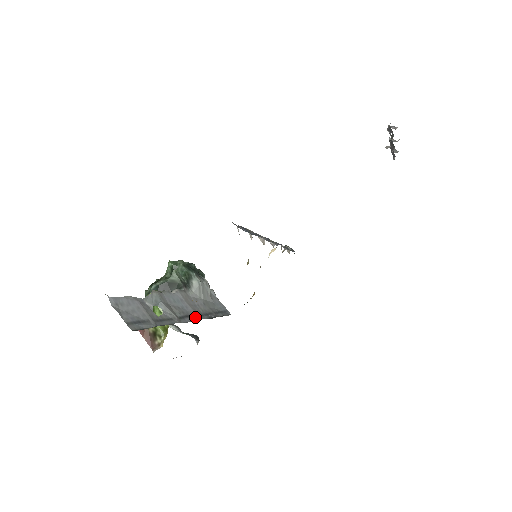
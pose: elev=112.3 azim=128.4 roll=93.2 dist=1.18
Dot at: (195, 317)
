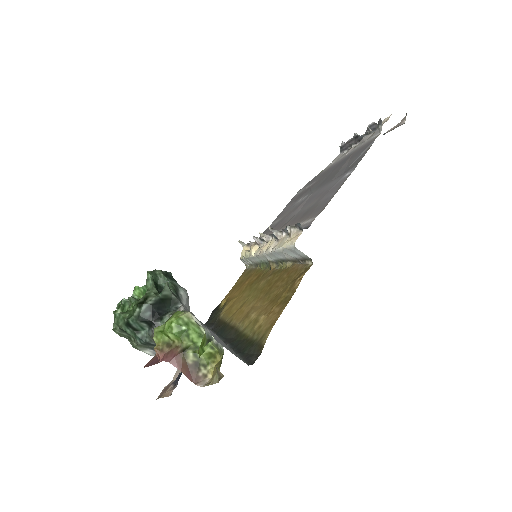
Dot at: occluded
